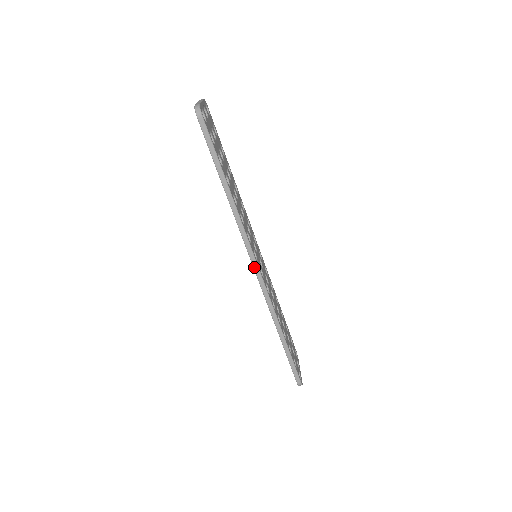
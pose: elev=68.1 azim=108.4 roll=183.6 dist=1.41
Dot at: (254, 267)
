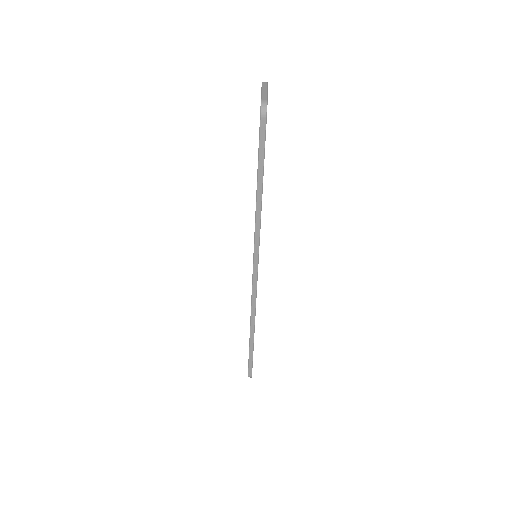
Dot at: (253, 273)
